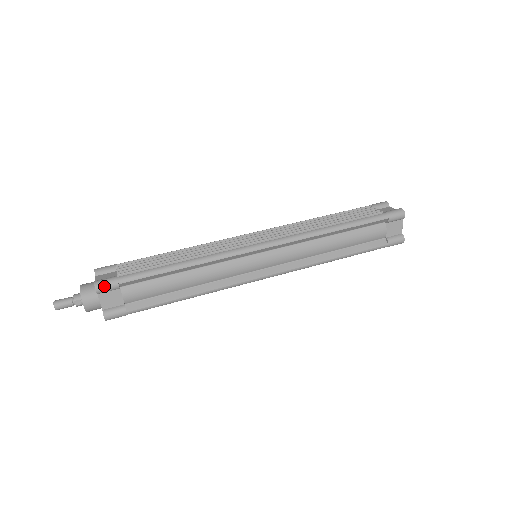
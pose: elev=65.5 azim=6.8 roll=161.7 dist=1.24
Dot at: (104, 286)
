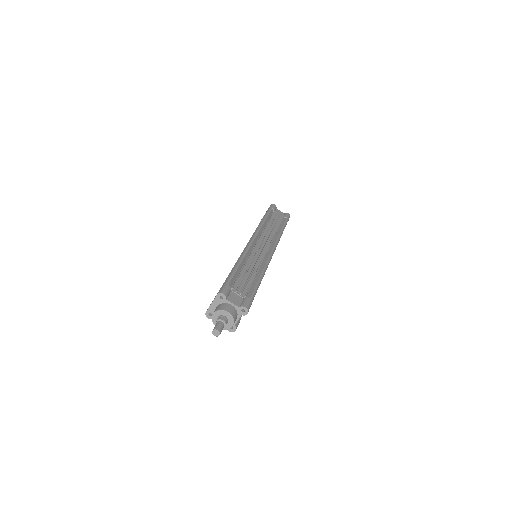
Dot at: occluded
